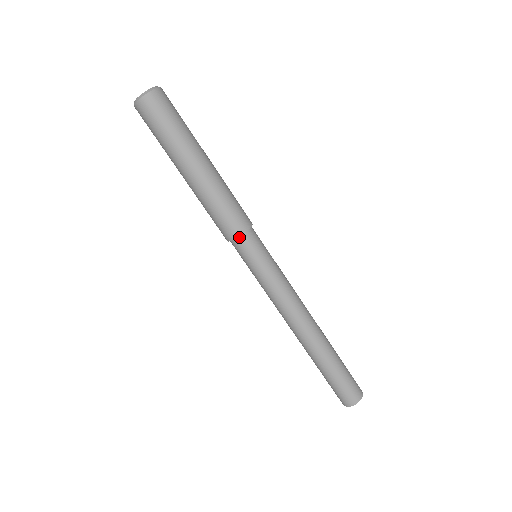
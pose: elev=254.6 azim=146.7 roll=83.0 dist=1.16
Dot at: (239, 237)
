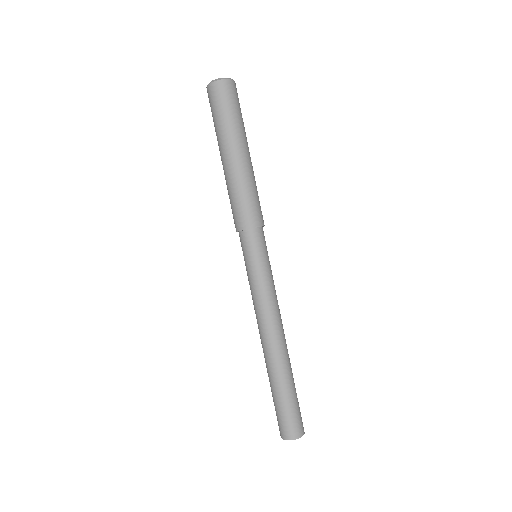
Dot at: (250, 230)
